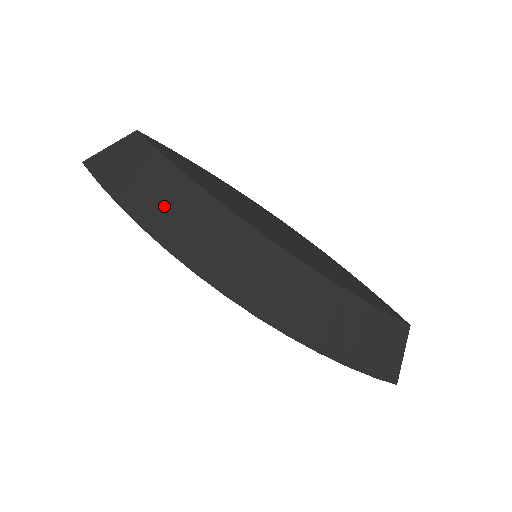
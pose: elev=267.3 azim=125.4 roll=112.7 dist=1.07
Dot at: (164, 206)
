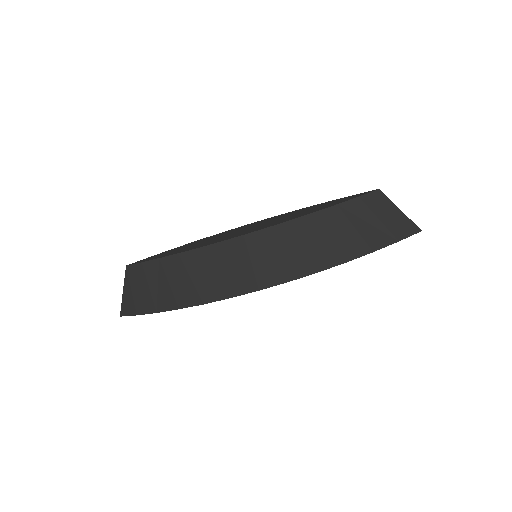
Dot at: (177, 284)
